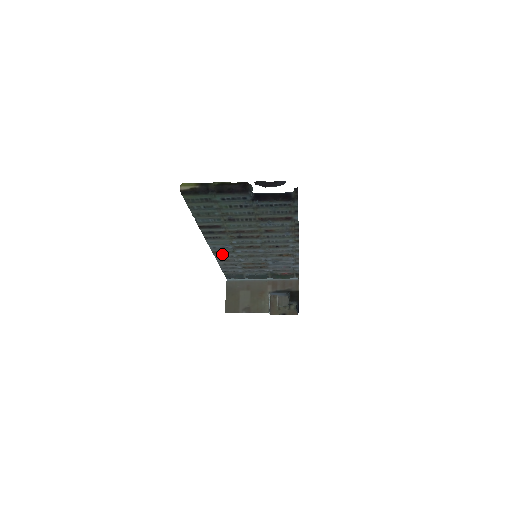
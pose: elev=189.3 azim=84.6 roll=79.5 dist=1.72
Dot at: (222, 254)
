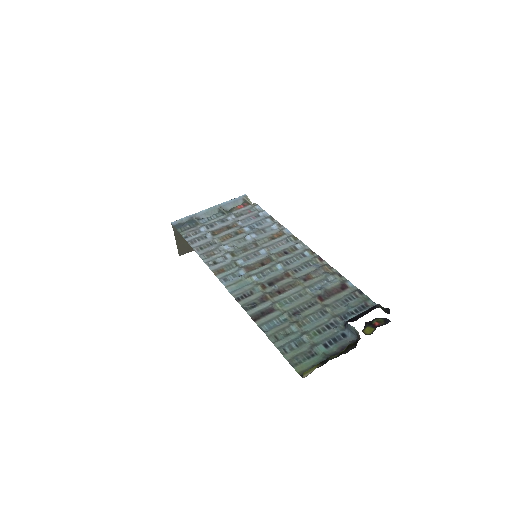
Dot at: (219, 265)
